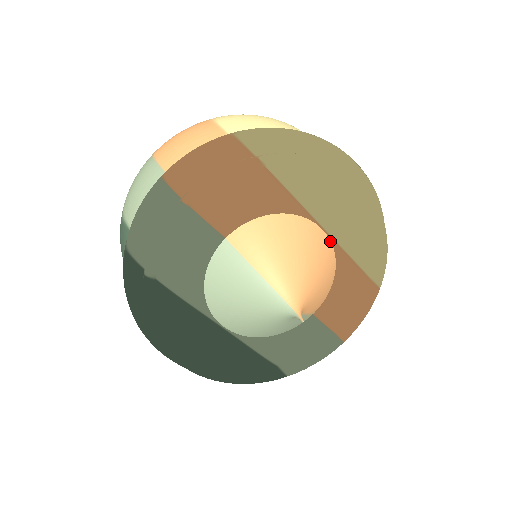
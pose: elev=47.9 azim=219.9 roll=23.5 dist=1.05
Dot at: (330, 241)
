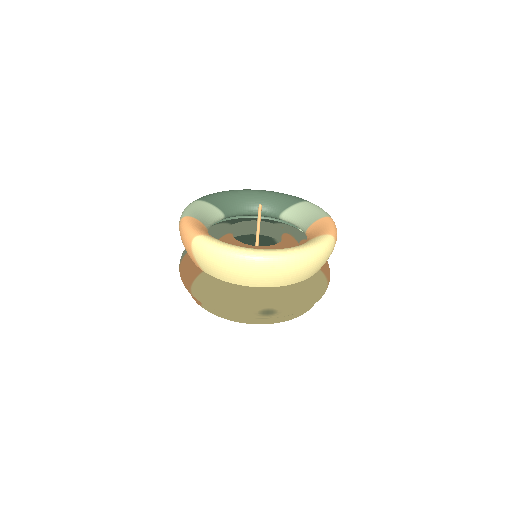
Dot at: occluded
